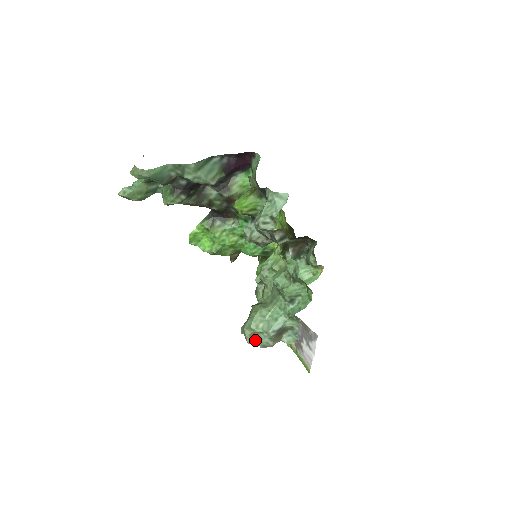
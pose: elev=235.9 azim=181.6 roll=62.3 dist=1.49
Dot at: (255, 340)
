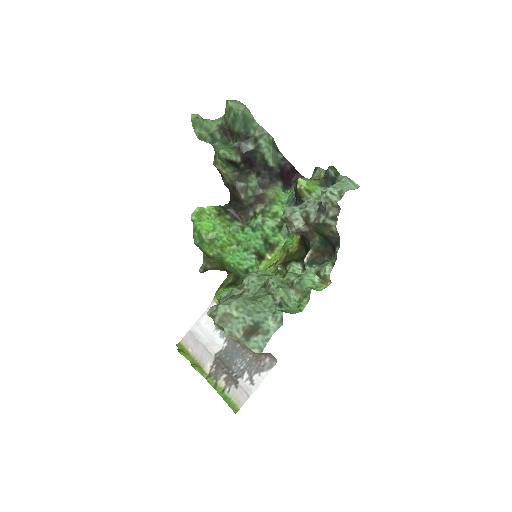
Dot at: (223, 324)
